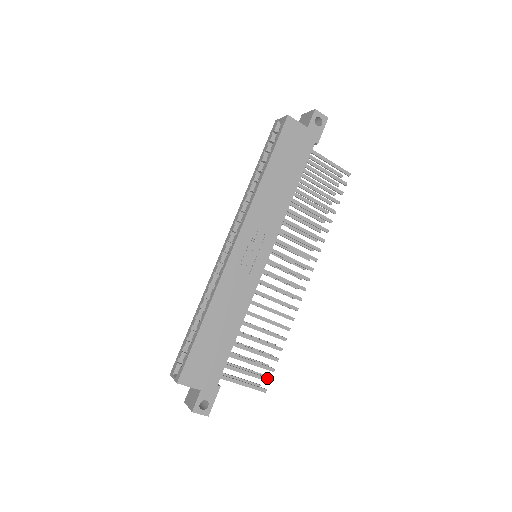
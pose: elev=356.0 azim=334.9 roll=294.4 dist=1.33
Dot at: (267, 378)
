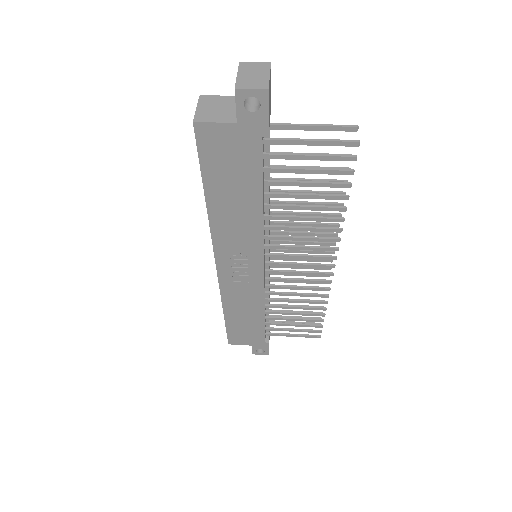
Dot at: (317, 331)
